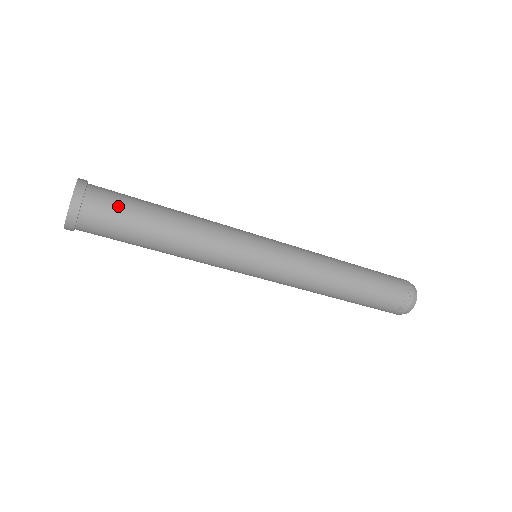
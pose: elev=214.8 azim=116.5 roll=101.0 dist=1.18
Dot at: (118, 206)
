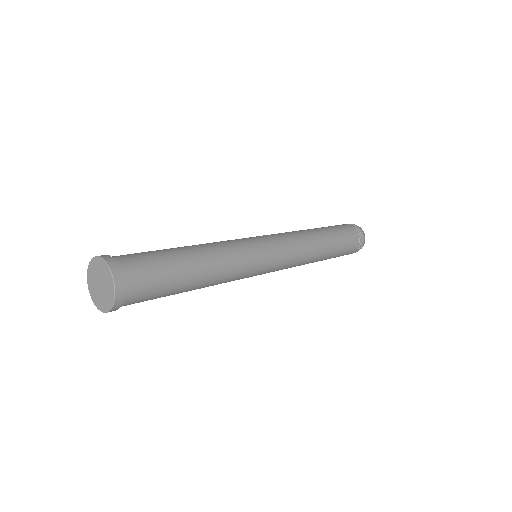
Dot at: (154, 282)
